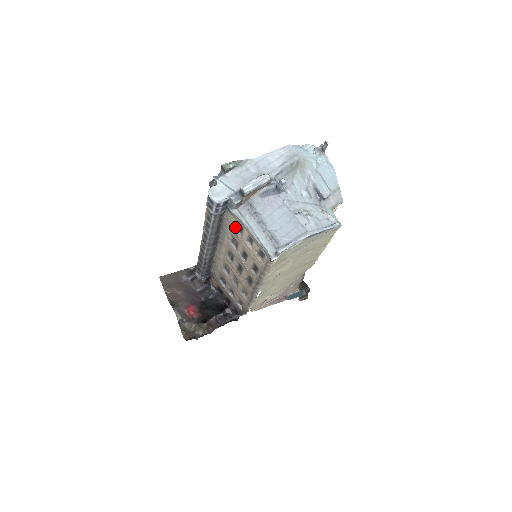
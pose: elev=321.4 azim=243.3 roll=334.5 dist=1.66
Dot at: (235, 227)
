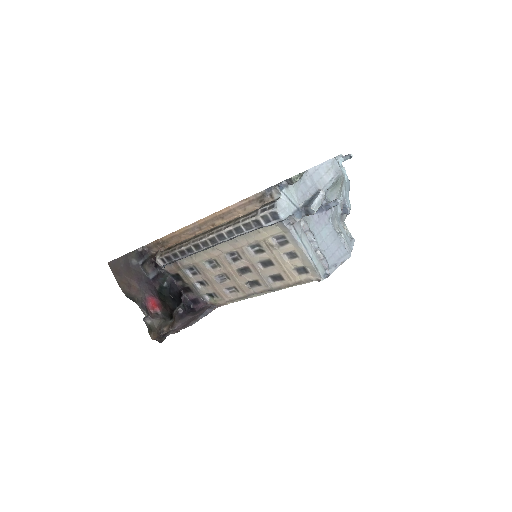
Dot at: (272, 238)
